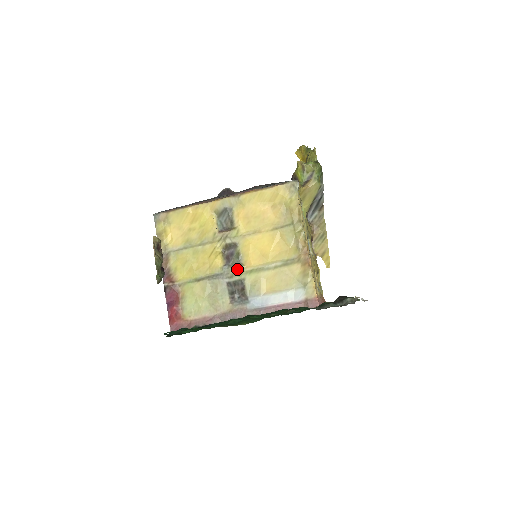
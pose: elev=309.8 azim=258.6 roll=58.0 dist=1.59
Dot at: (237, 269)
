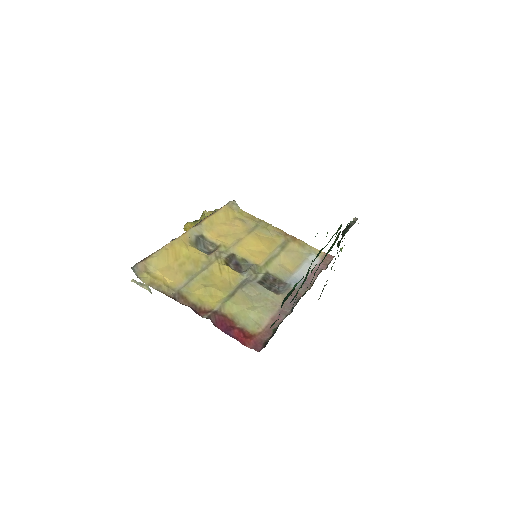
Dot at: (254, 268)
